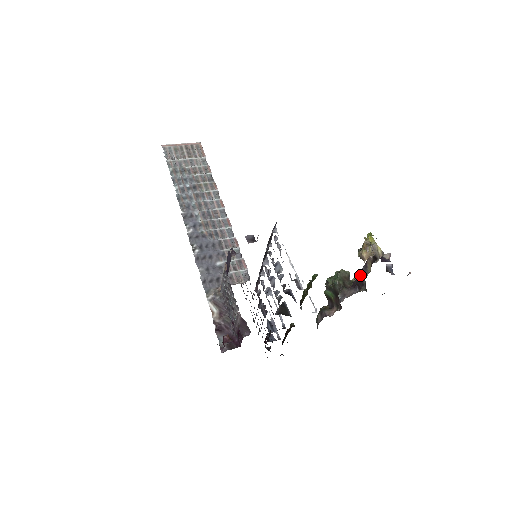
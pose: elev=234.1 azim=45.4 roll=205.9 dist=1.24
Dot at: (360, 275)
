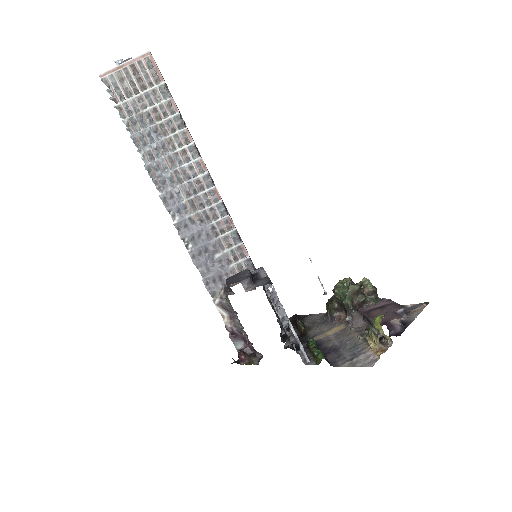
Dot at: occluded
